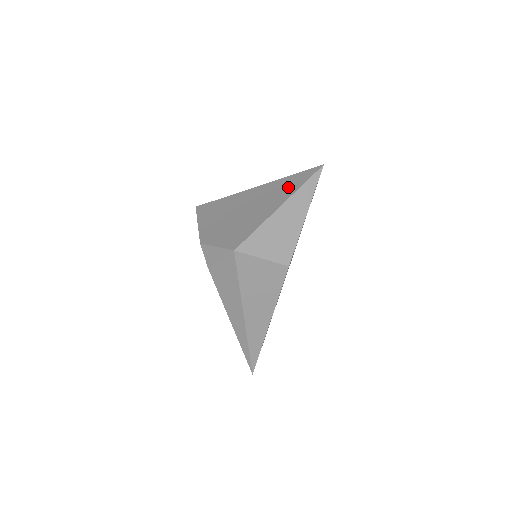
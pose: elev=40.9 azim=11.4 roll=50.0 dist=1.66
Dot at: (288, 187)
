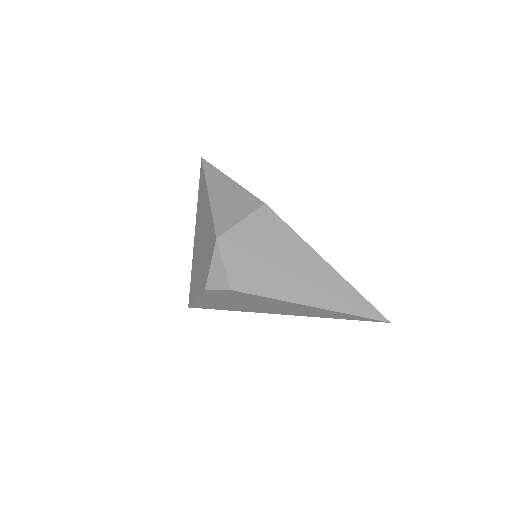
Dot at: (202, 191)
